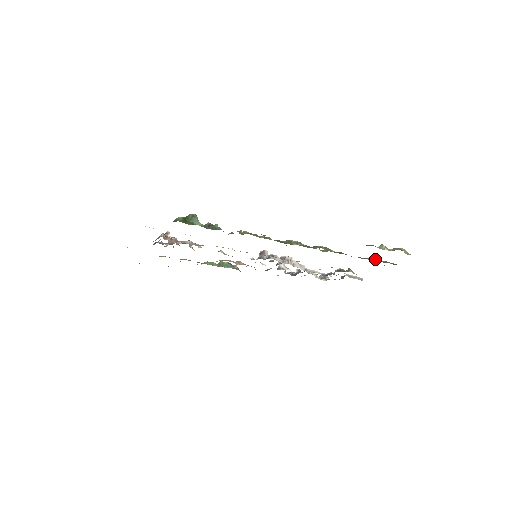
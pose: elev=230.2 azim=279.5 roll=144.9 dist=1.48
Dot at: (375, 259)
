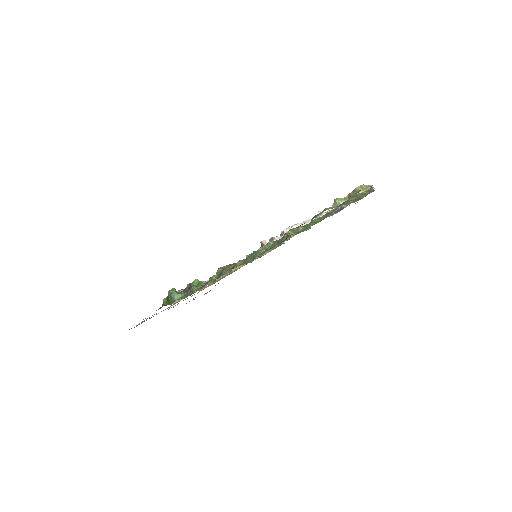
Dot at: (345, 206)
